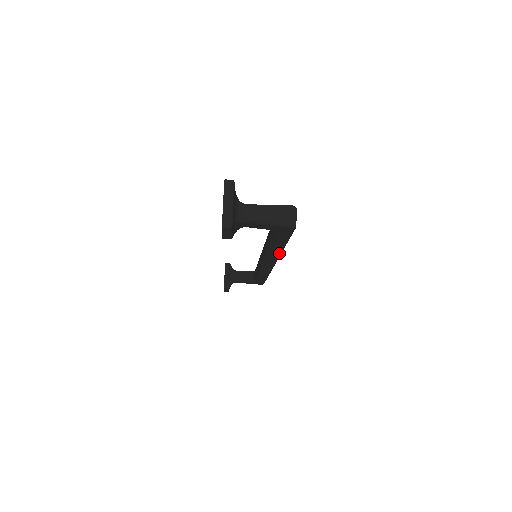
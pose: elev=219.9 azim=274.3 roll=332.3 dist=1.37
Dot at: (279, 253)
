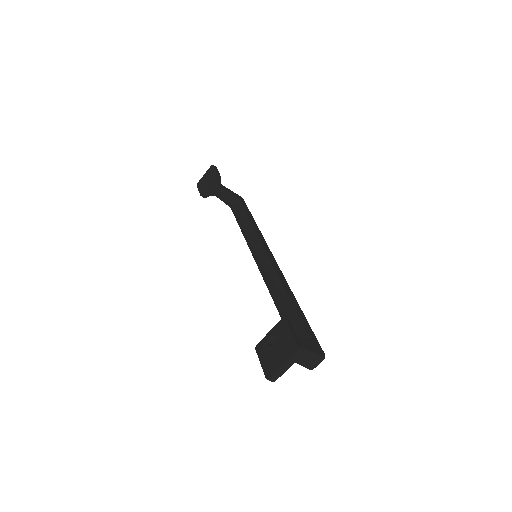
Dot at: occluded
